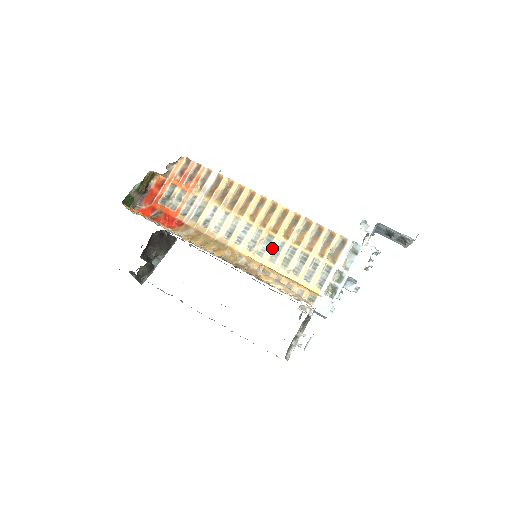
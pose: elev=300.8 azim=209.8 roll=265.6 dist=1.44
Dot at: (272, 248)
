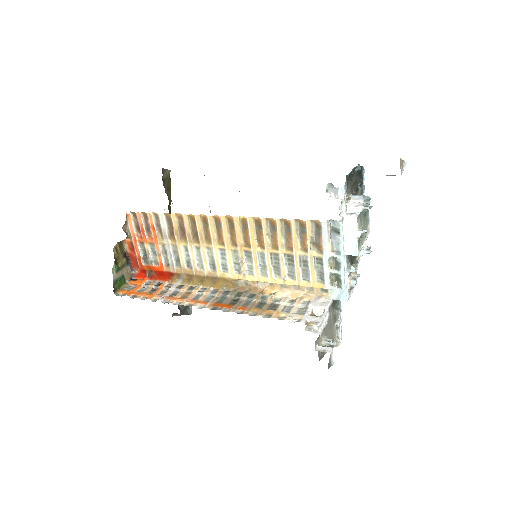
Dot at: (256, 263)
